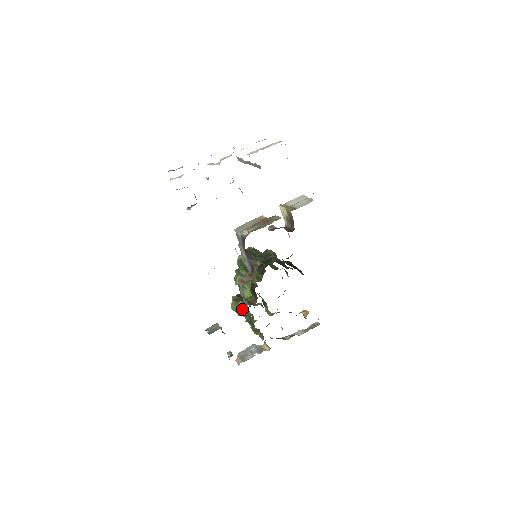
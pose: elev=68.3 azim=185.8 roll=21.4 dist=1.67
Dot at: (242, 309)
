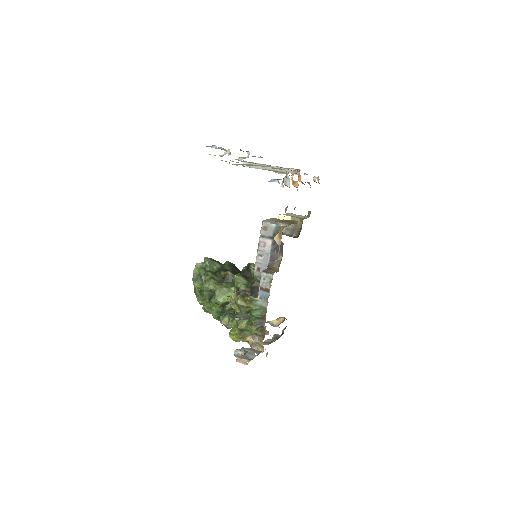
Dot at: (254, 303)
